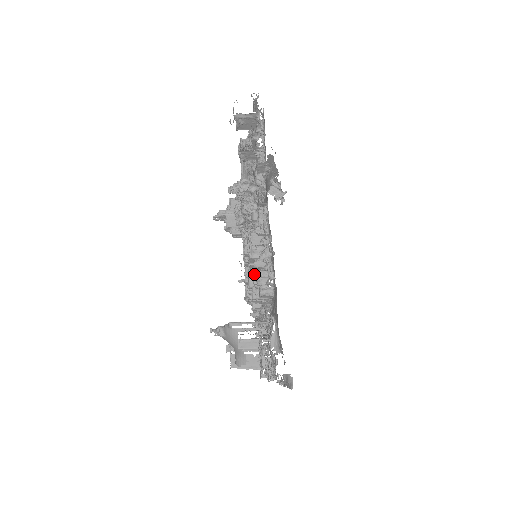
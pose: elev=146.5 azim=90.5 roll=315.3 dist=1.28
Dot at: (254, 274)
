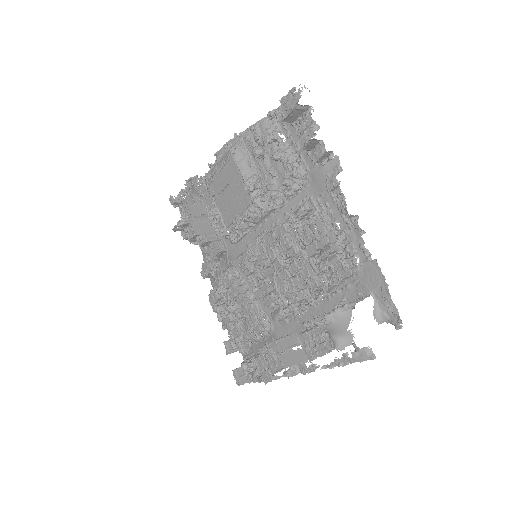
Dot at: (313, 262)
